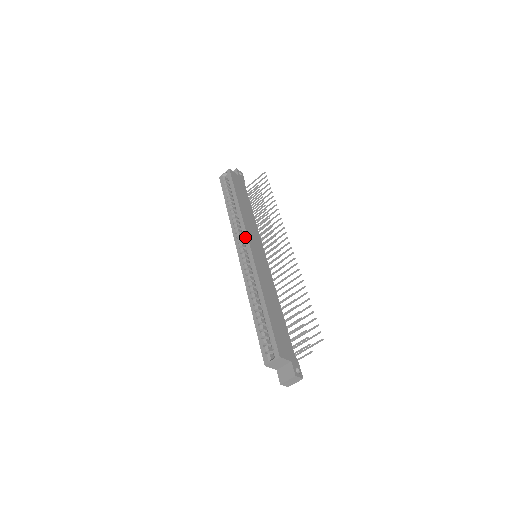
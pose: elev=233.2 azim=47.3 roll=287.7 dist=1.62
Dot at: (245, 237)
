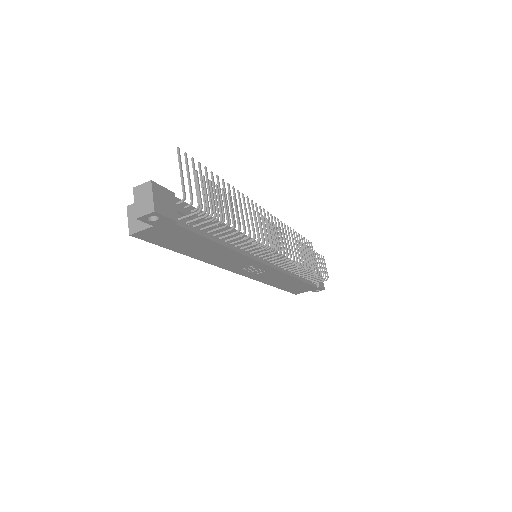
Dot at: occluded
